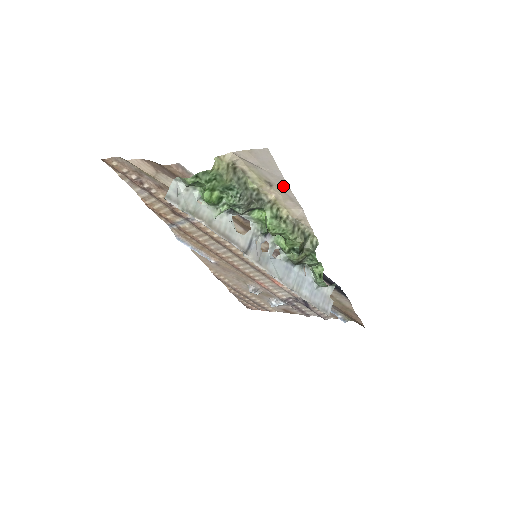
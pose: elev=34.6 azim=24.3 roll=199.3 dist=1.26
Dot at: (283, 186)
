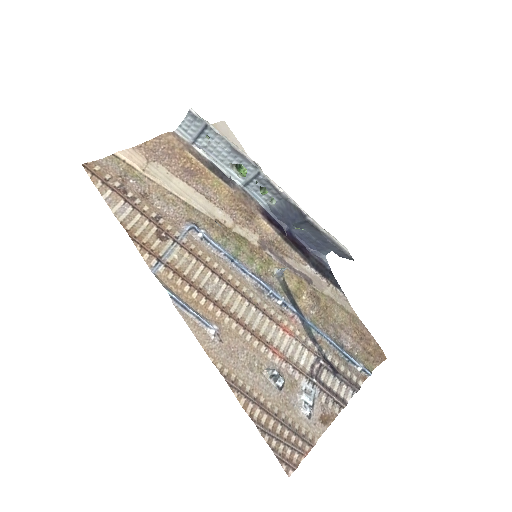
Dot at: occluded
